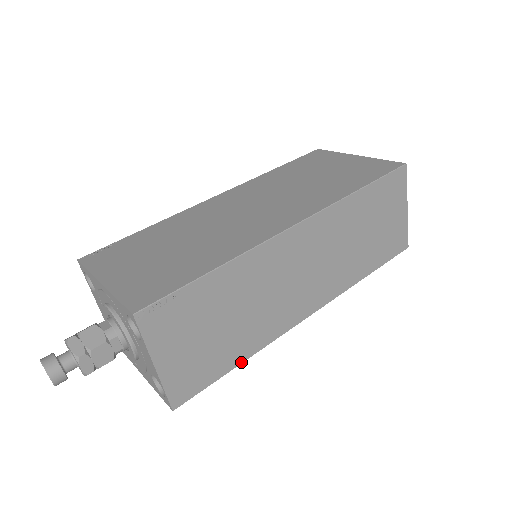
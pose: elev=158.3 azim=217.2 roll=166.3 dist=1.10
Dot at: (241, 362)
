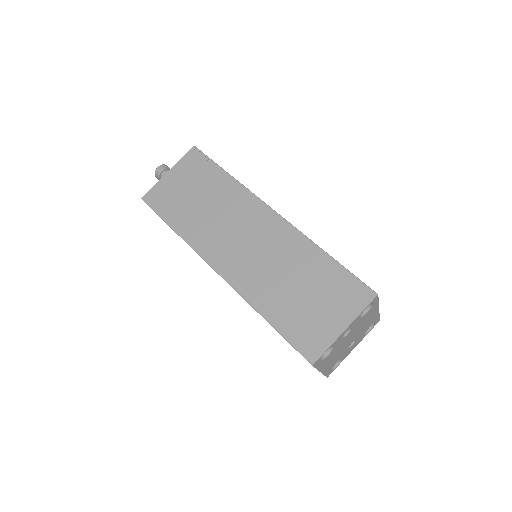
Dot at: (174, 229)
